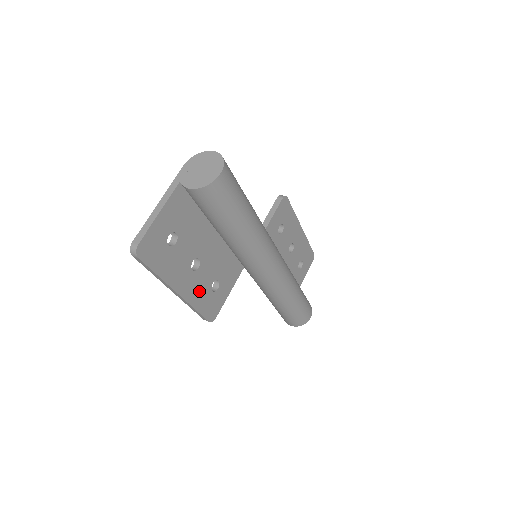
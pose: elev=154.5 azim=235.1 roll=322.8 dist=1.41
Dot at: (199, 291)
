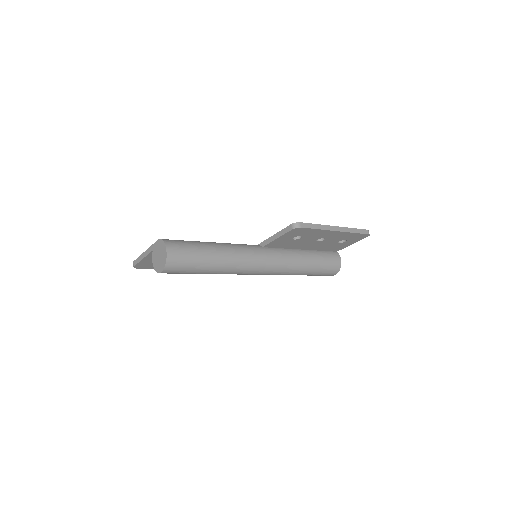
Dot at: occluded
